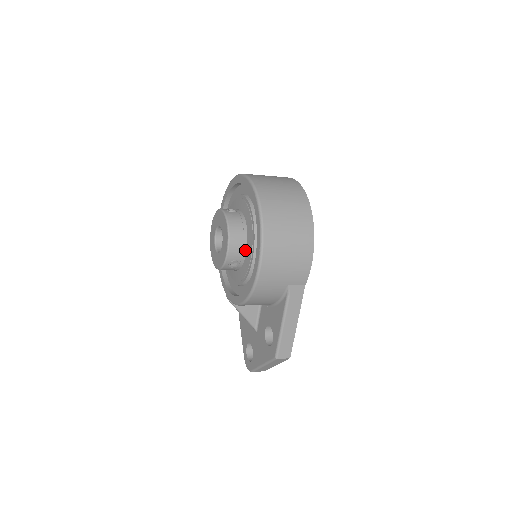
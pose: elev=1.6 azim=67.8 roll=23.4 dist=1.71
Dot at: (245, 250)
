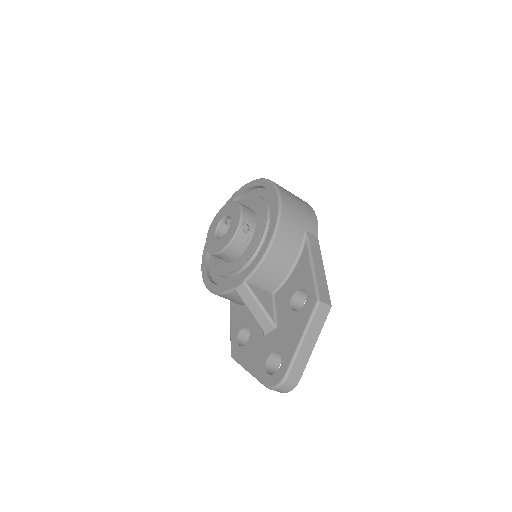
Dot at: (255, 217)
